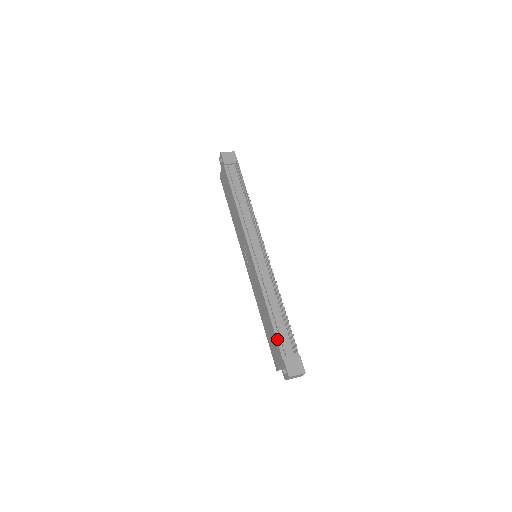
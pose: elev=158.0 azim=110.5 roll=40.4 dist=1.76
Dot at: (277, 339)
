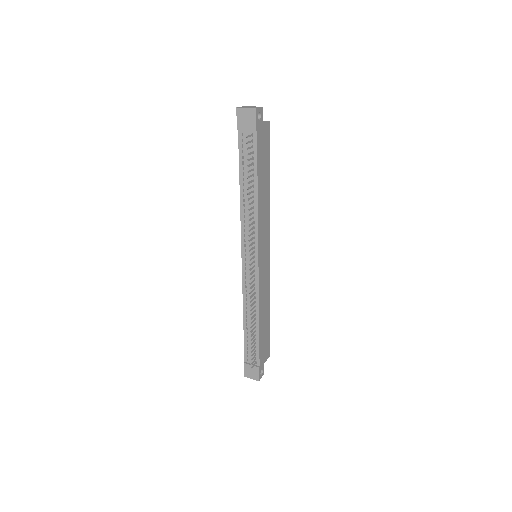
Dot at: (244, 346)
